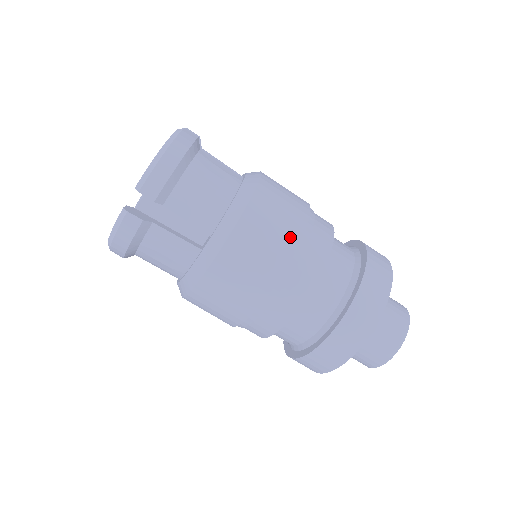
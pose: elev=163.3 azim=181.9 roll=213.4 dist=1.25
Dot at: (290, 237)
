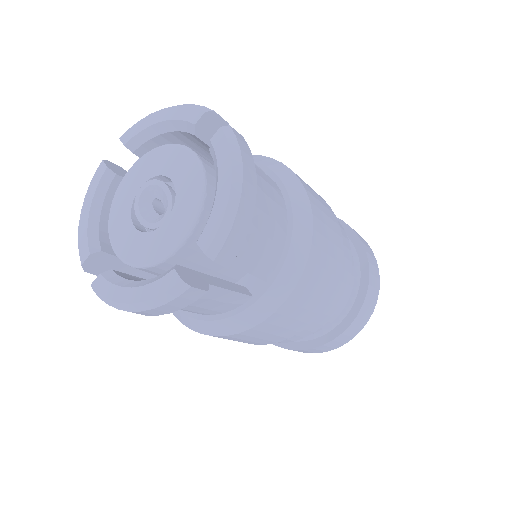
Dot at: (337, 264)
